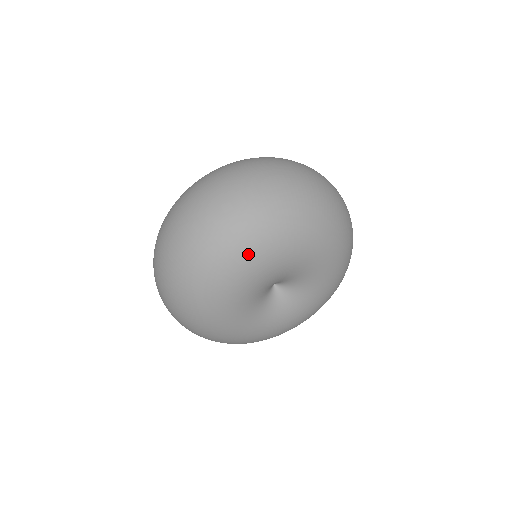
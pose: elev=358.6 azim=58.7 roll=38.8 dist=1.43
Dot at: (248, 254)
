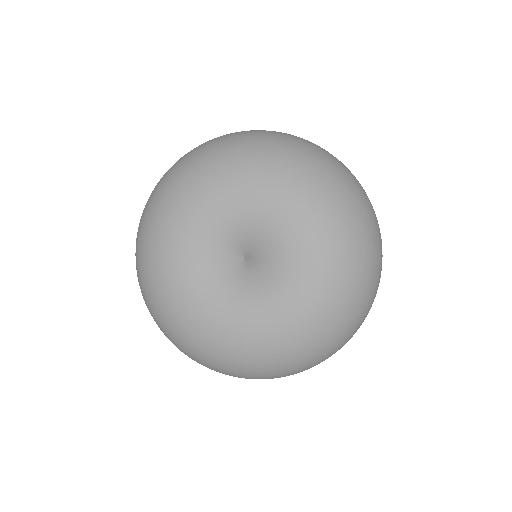
Dot at: (170, 200)
